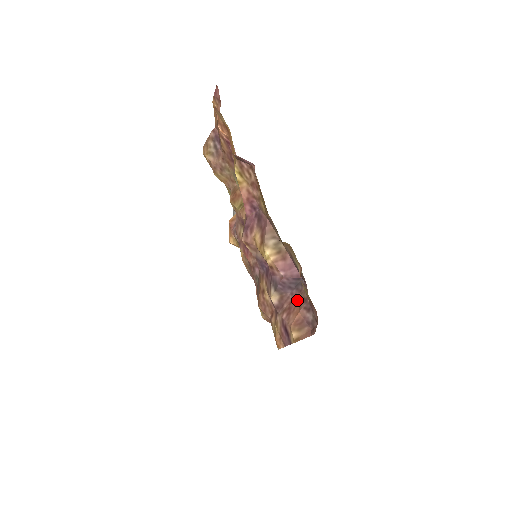
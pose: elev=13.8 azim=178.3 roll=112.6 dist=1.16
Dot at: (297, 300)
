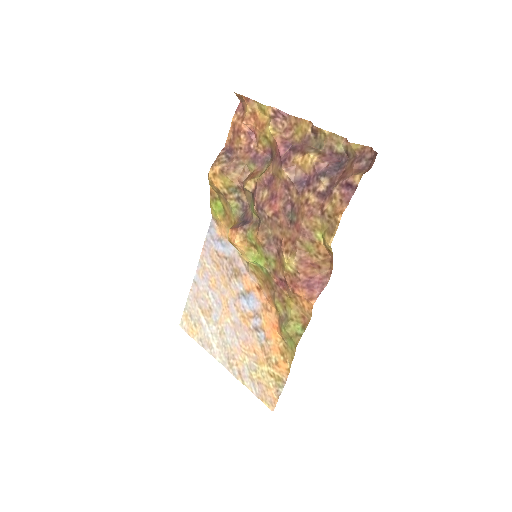
Dot at: (345, 171)
